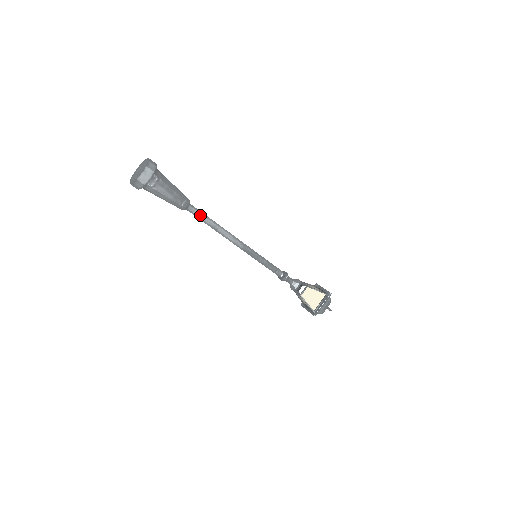
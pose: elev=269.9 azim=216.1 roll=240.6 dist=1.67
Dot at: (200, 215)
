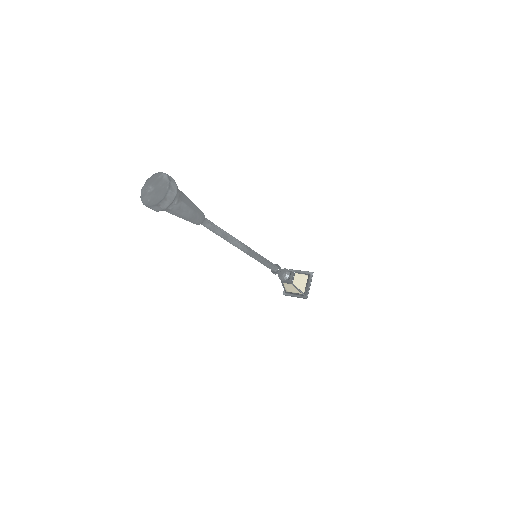
Dot at: (213, 226)
